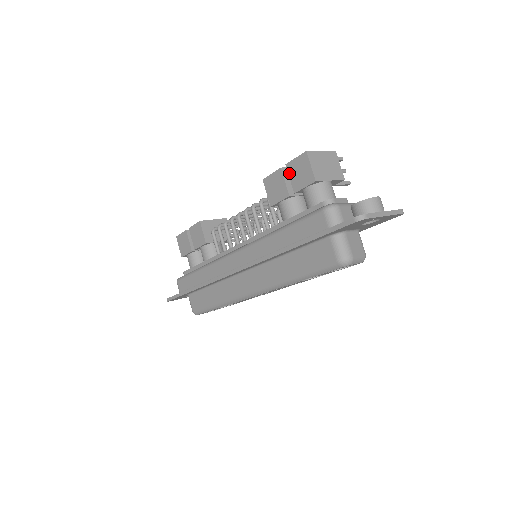
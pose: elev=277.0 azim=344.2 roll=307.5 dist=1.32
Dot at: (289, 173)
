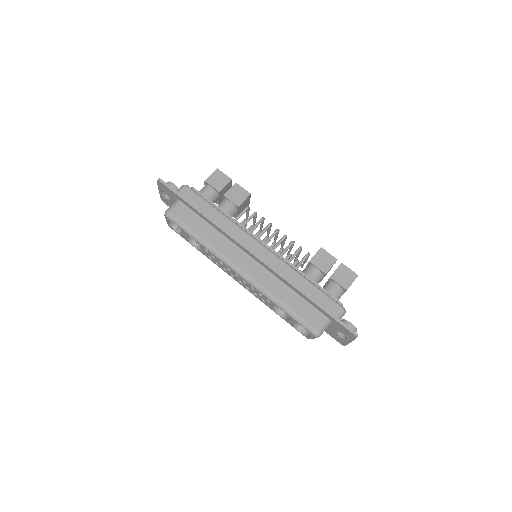
Dot at: (339, 268)
